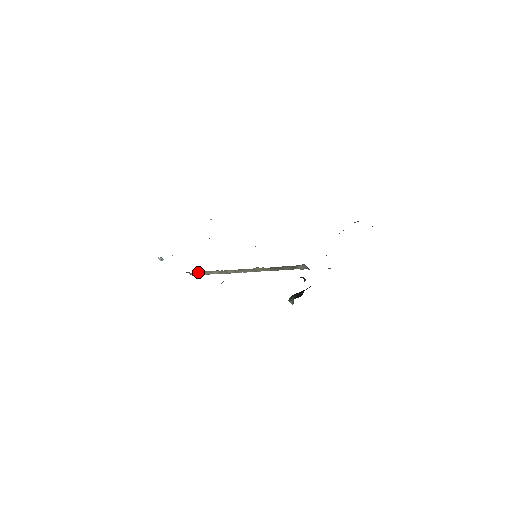
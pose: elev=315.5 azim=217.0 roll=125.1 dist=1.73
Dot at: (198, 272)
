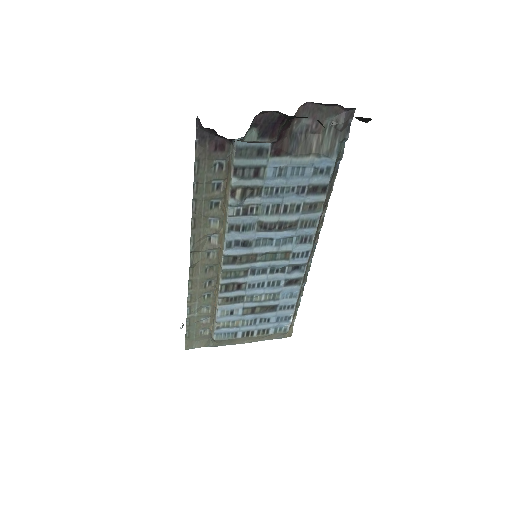
Dot at: (213, 323)
